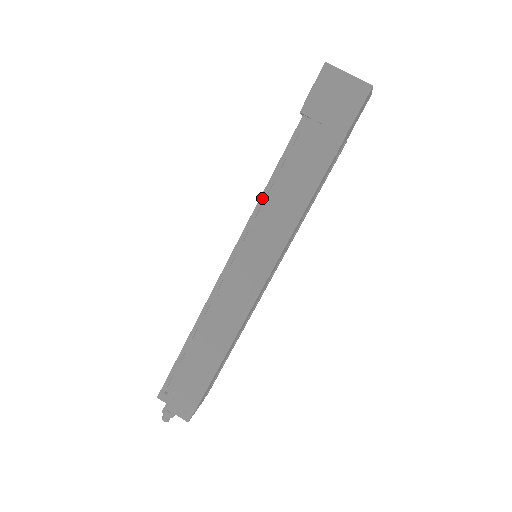
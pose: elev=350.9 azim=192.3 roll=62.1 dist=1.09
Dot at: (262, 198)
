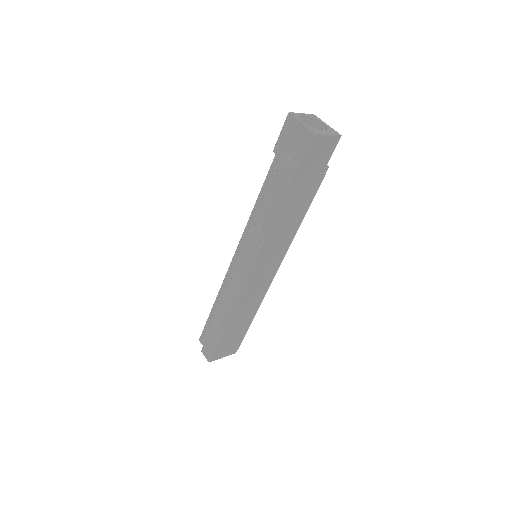
Dot at: (252, 214)
